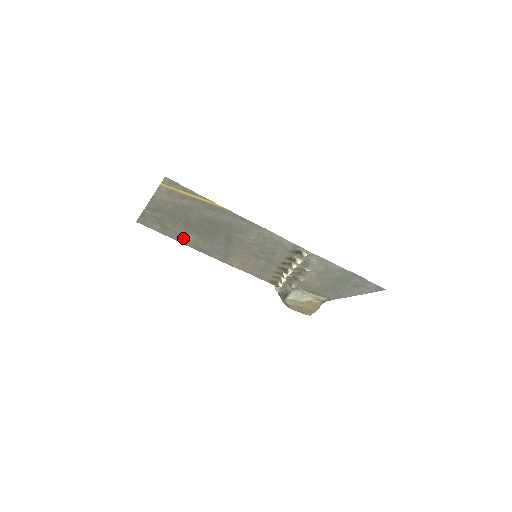
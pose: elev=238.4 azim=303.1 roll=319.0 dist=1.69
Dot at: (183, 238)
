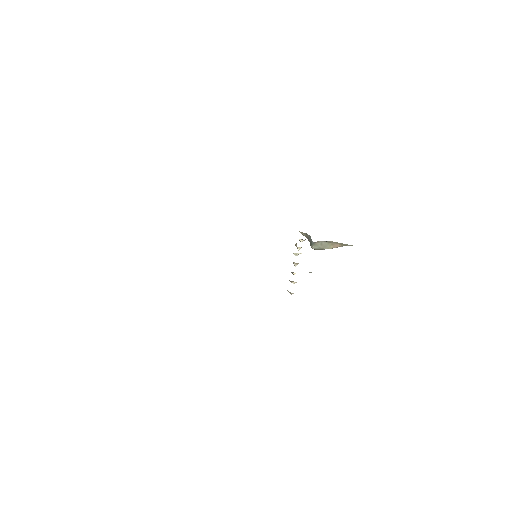
Dot at: occluded
